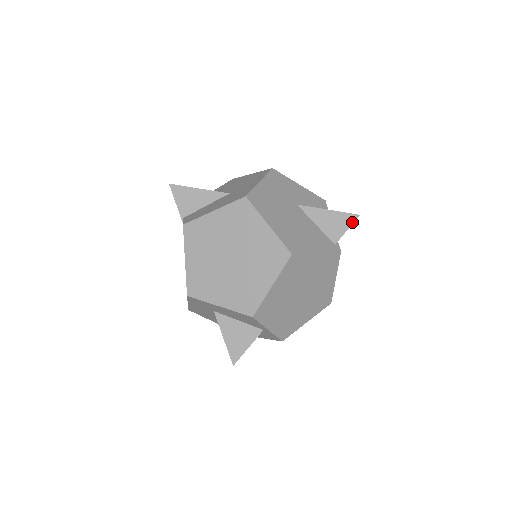
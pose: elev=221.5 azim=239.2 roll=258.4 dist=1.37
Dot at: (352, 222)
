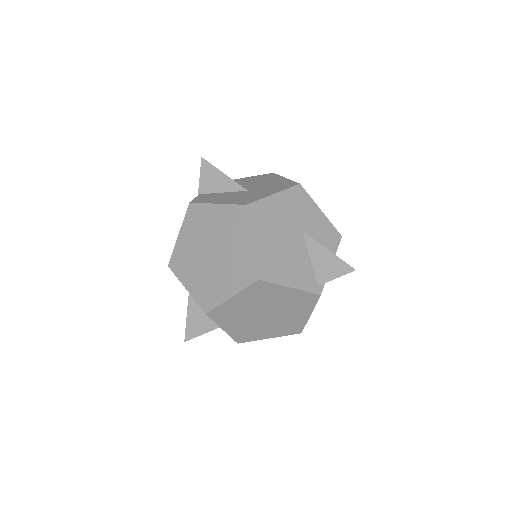
Dot at: (345, 273)
